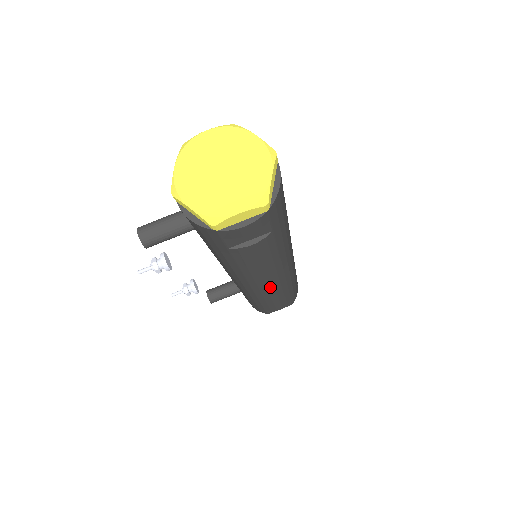
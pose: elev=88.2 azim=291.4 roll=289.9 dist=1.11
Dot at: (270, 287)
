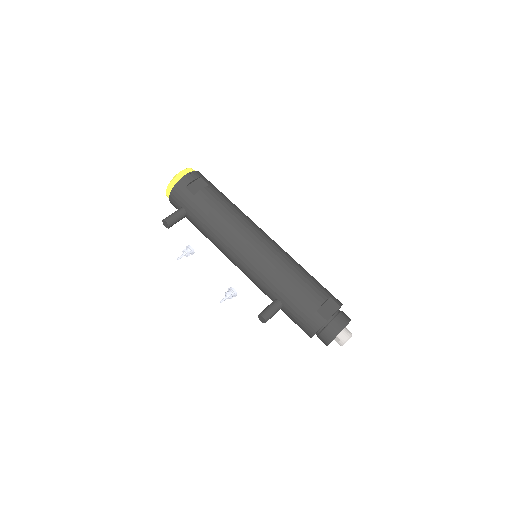
Dot at: (262, 246)
